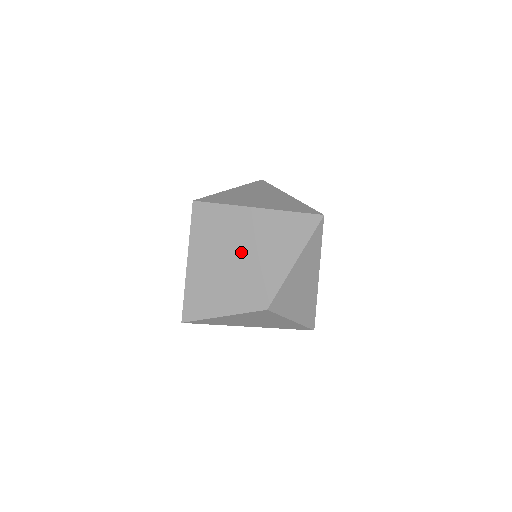
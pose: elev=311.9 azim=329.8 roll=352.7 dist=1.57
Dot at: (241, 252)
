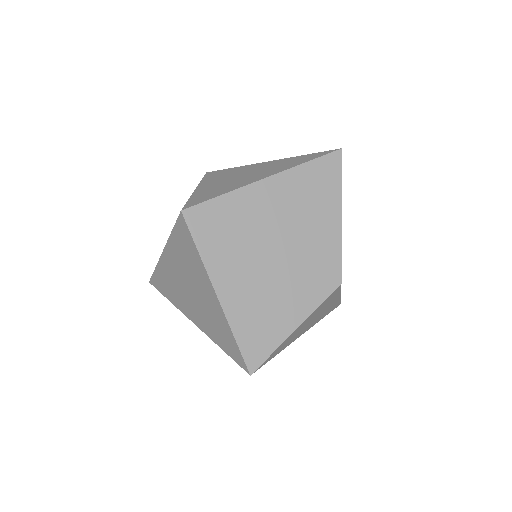
Dot at: (278, 238)
